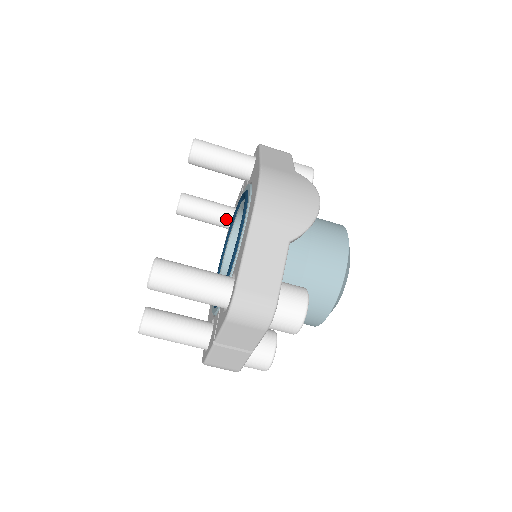
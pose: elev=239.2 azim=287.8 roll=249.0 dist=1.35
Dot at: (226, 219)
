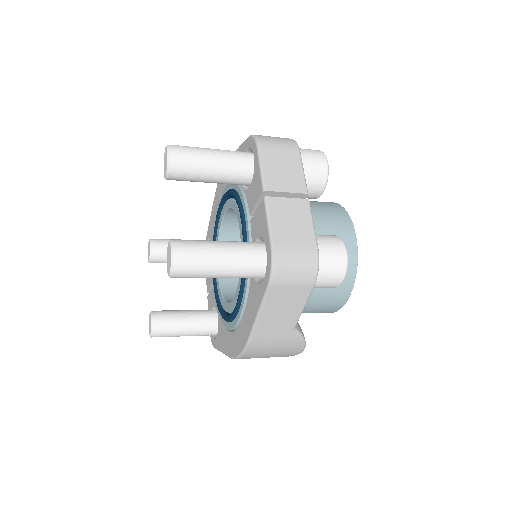
Dot at: occluded
